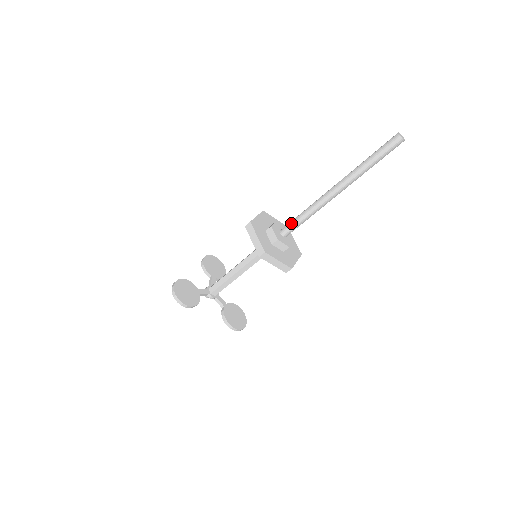
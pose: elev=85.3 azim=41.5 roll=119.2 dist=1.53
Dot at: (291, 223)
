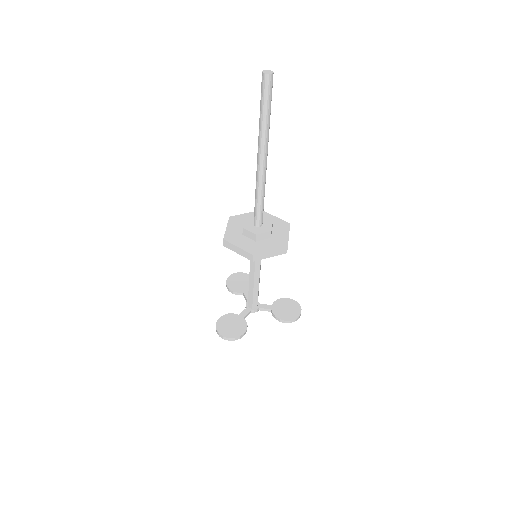
Dot at: (255, 212)
